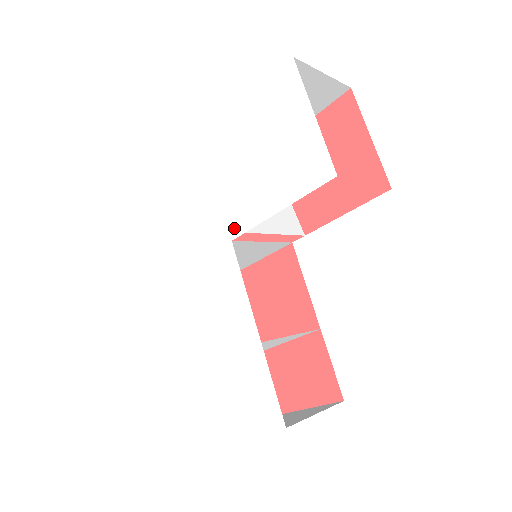
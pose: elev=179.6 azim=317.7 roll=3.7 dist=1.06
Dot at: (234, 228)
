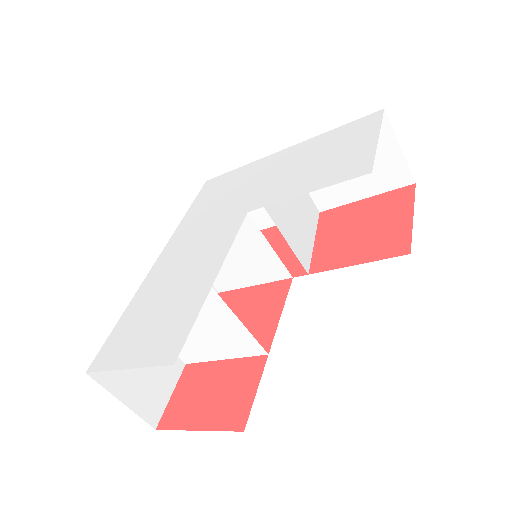
Dot at: (257, 204)
